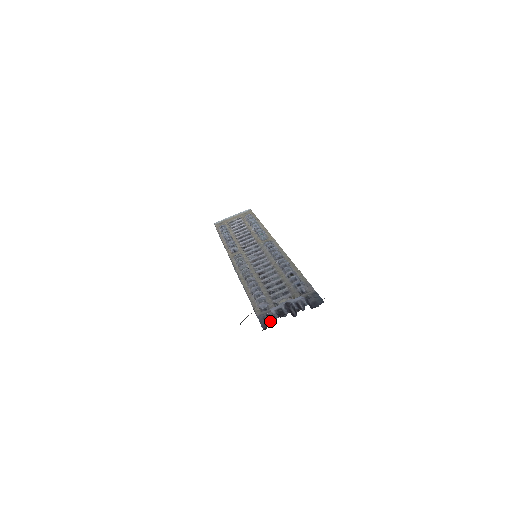
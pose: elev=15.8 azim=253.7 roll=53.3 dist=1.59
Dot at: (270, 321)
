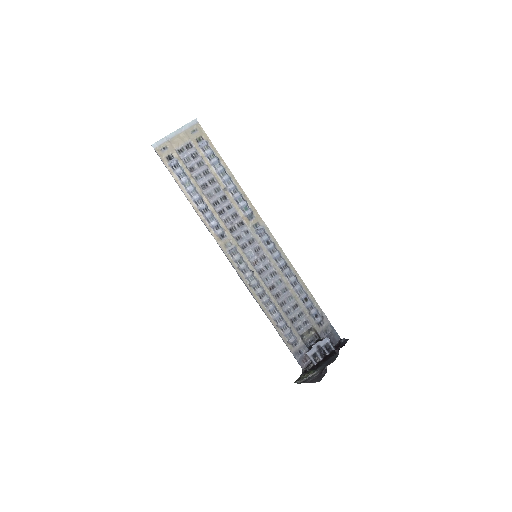
Dot at: (310, 366)
